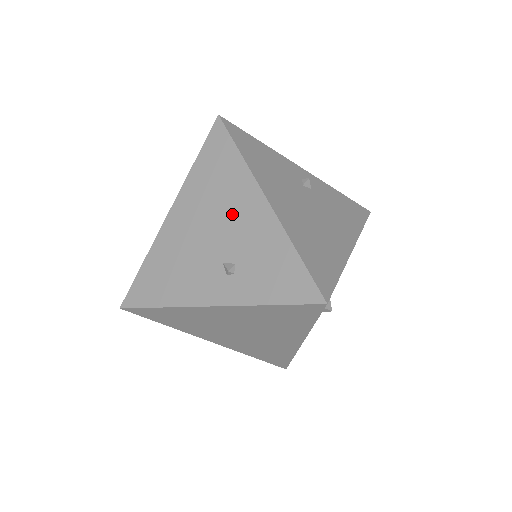
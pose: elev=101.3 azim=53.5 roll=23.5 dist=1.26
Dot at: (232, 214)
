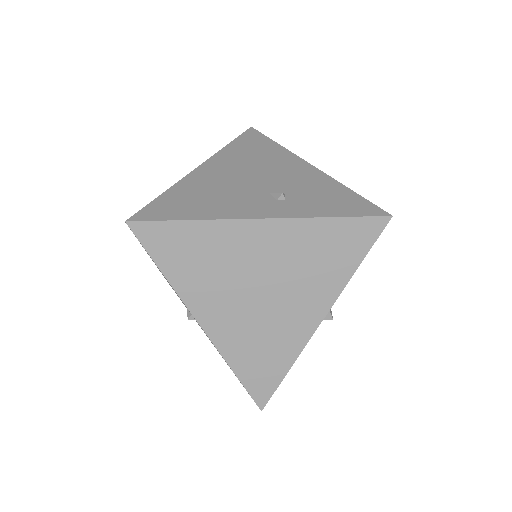
Dot at: (275, 169)
